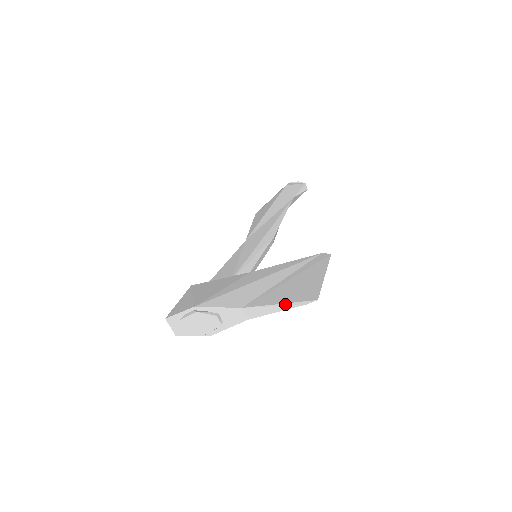
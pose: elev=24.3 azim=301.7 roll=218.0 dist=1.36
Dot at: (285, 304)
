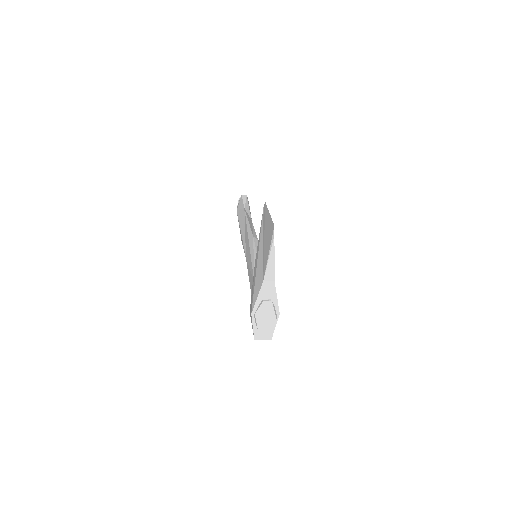
Dot at: (270, 250)
